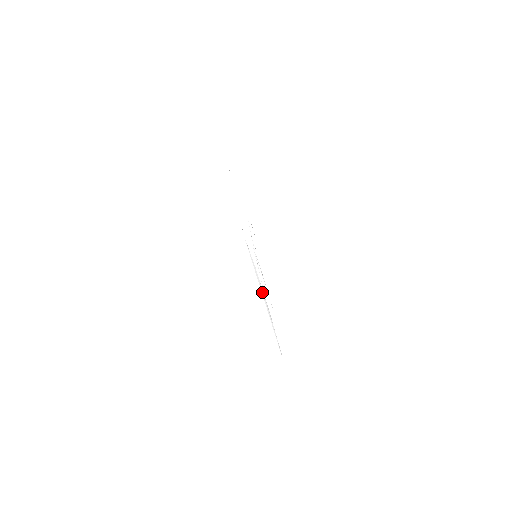
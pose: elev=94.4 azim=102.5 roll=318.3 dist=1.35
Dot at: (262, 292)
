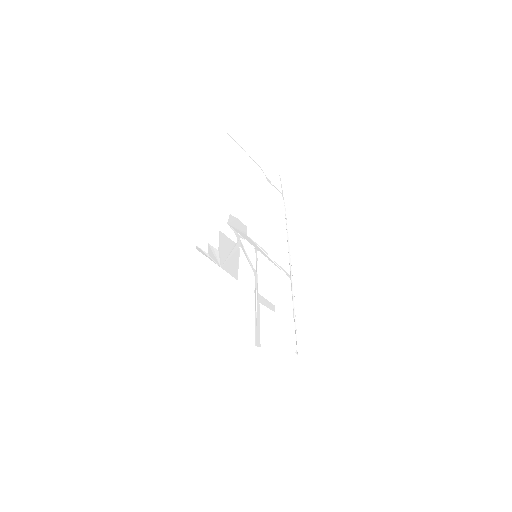
Dot at: (290, 271)
